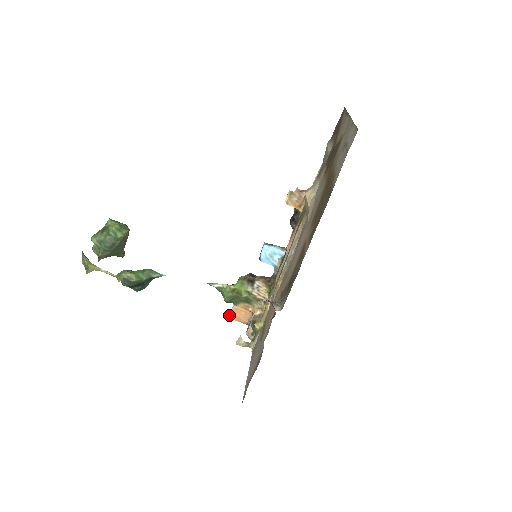
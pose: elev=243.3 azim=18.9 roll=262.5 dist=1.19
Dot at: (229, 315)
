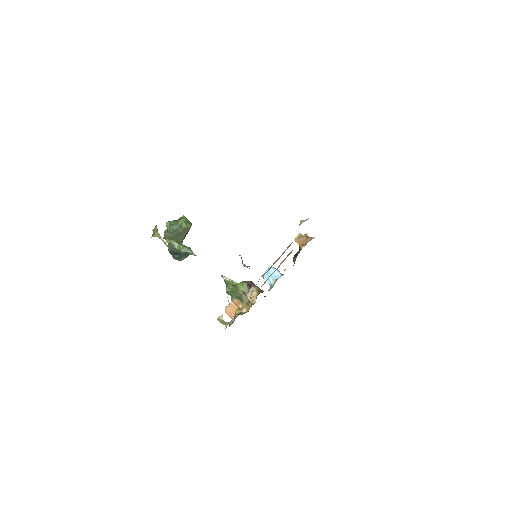
Dot at: (225, 309)
